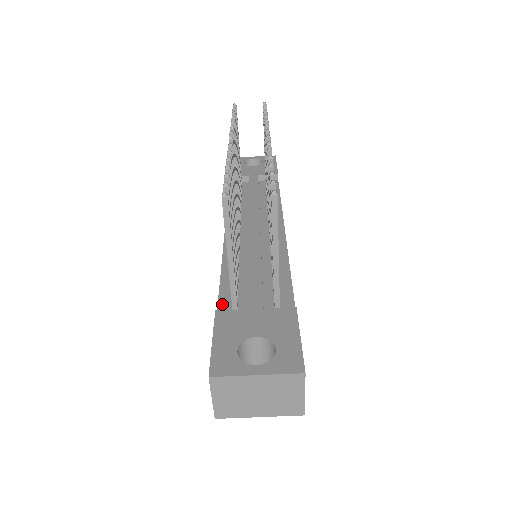
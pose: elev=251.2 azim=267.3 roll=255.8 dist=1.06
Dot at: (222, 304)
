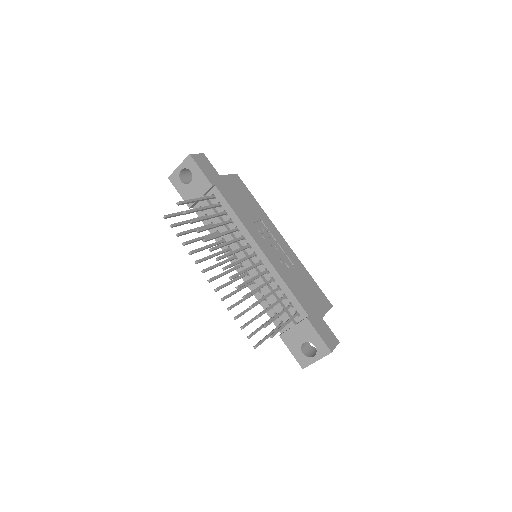
Dot at: (276, 324)
